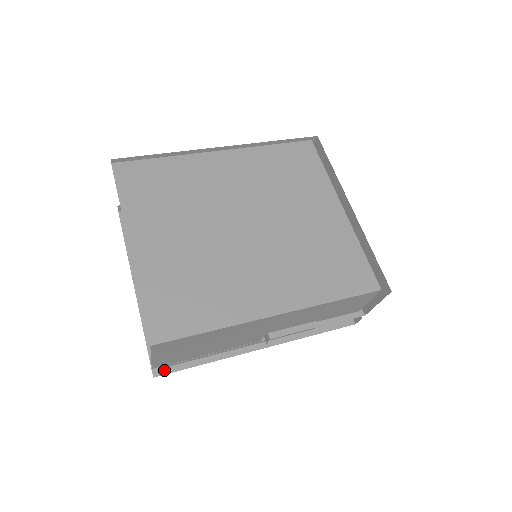
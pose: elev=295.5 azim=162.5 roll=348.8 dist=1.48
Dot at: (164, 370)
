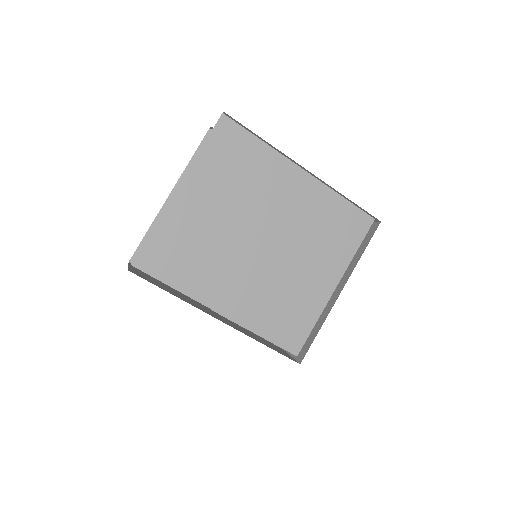
Dot at: occluded
